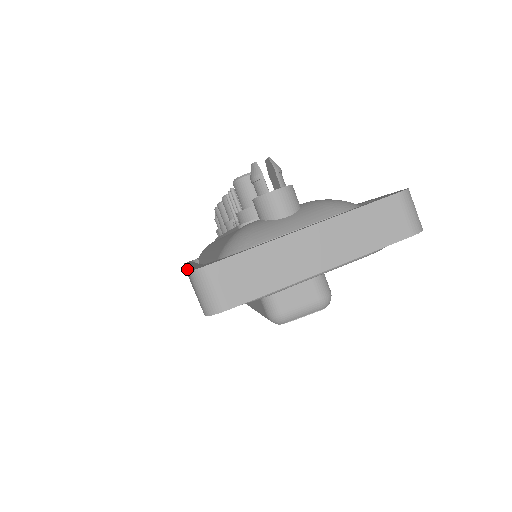
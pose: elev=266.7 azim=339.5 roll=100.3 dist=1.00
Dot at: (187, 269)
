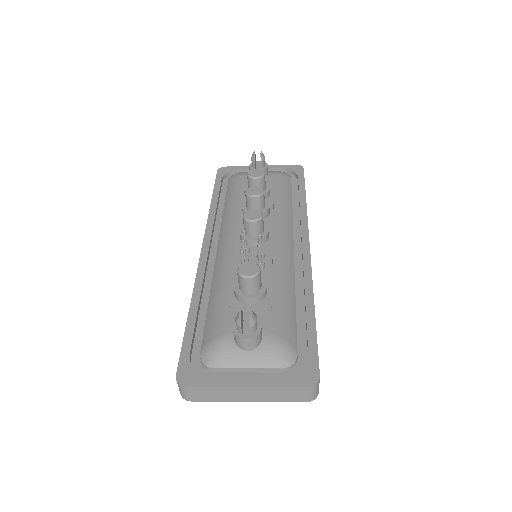
Dot at: (183, 339)
